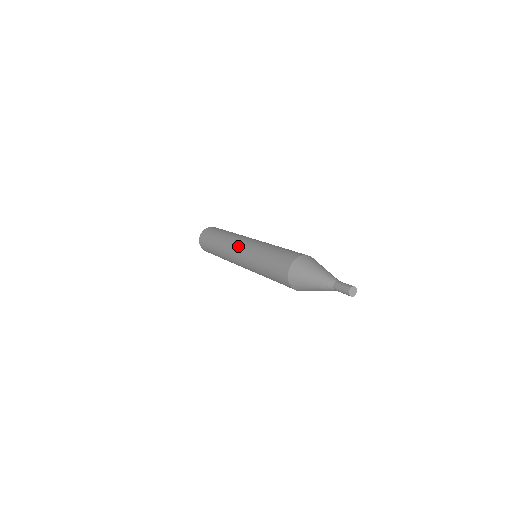
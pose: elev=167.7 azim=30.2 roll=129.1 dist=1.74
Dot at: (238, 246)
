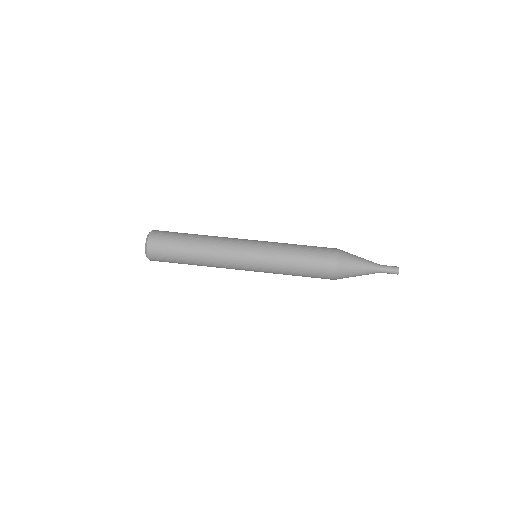
Dot at: occluded
